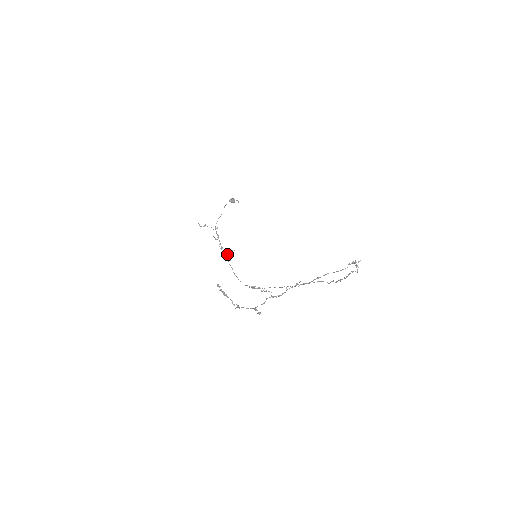
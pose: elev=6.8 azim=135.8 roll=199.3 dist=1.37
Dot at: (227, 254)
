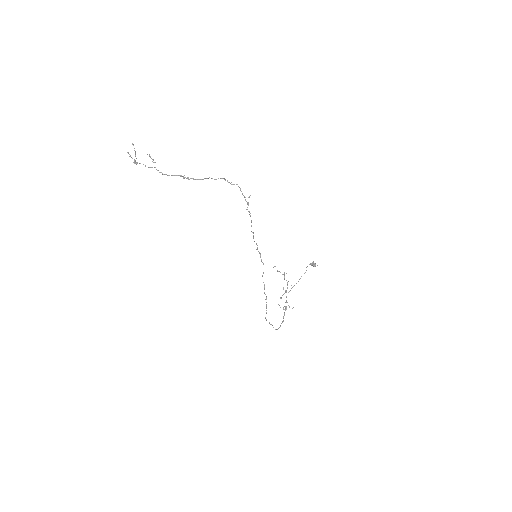
Dot at: occluded
